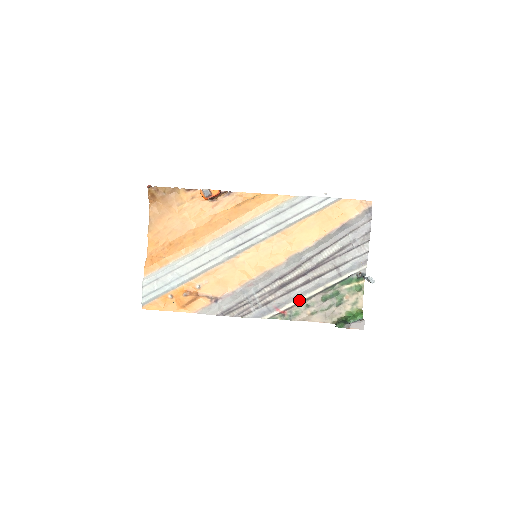
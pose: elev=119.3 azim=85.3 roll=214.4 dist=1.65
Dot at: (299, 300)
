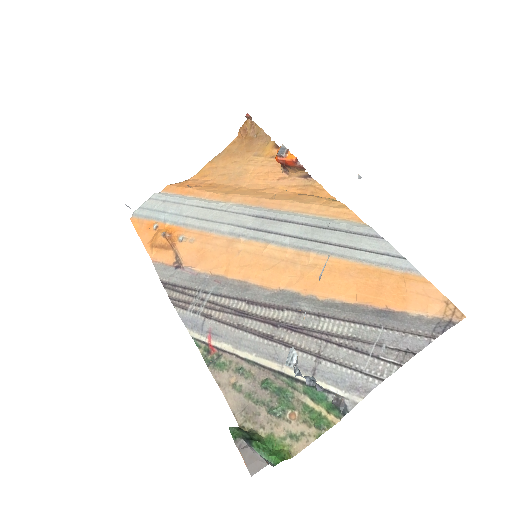
Dot at: (240, 351)
